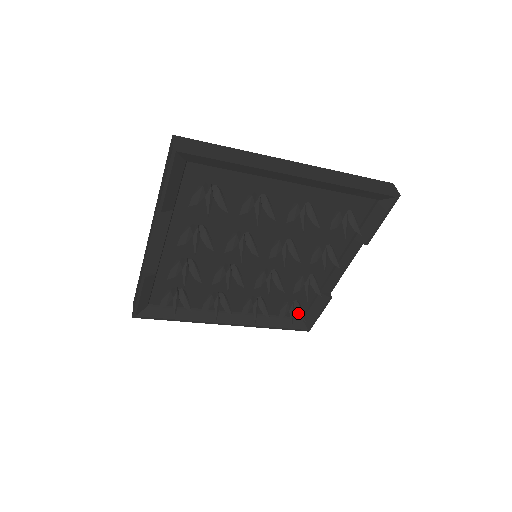
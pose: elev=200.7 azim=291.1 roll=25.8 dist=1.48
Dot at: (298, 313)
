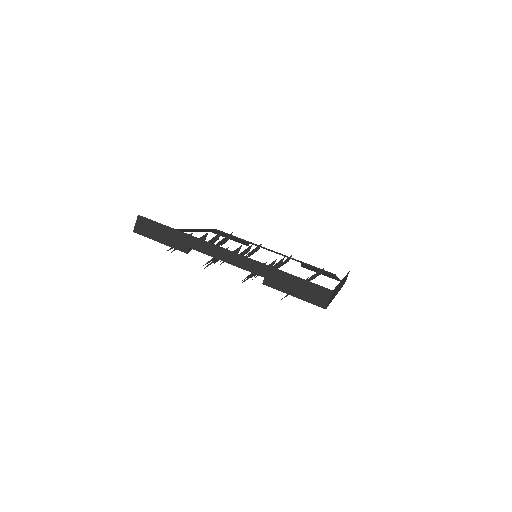
Dot at: occluded
